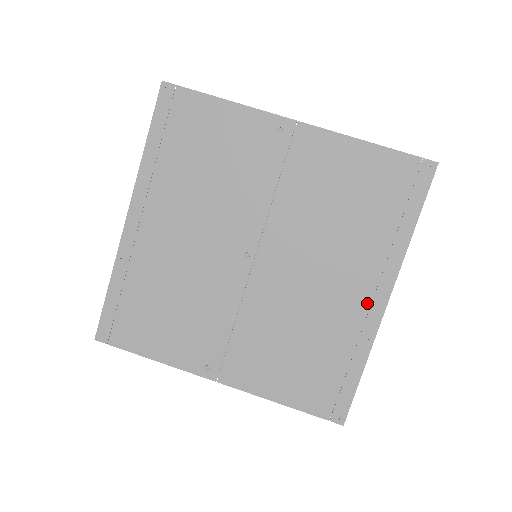
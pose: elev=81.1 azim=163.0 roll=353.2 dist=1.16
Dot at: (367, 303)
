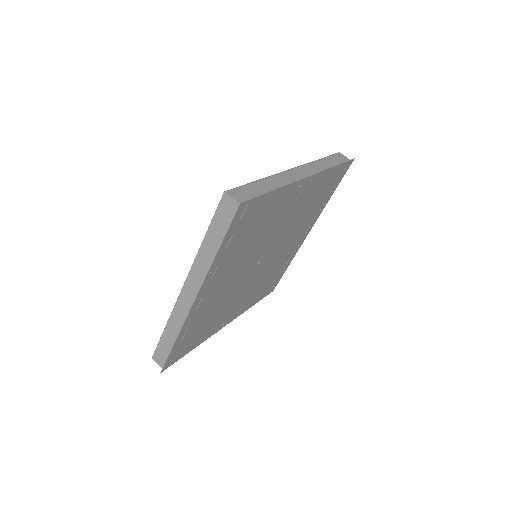
Dot at: (301, 240)
